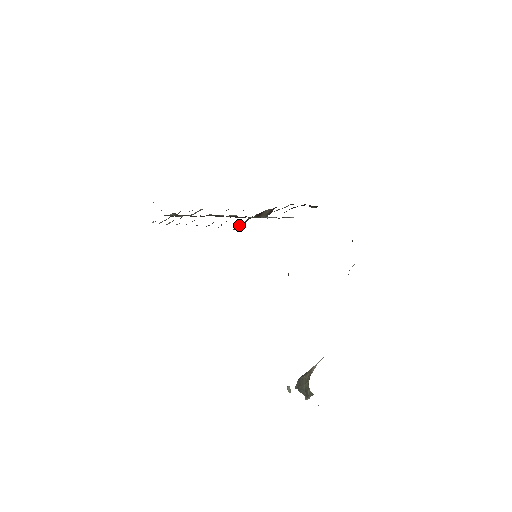
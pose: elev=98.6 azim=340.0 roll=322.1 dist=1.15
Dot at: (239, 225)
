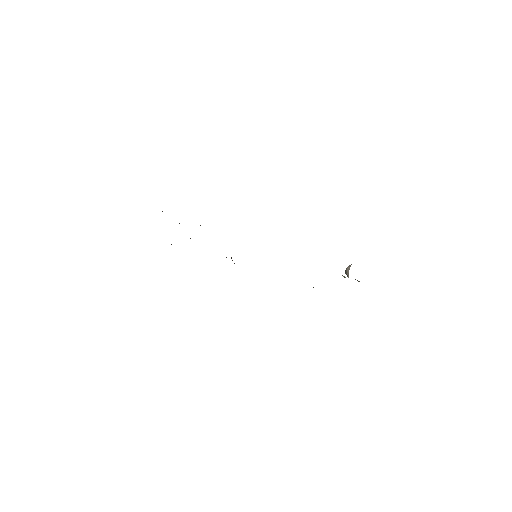
Dot at: occluded
